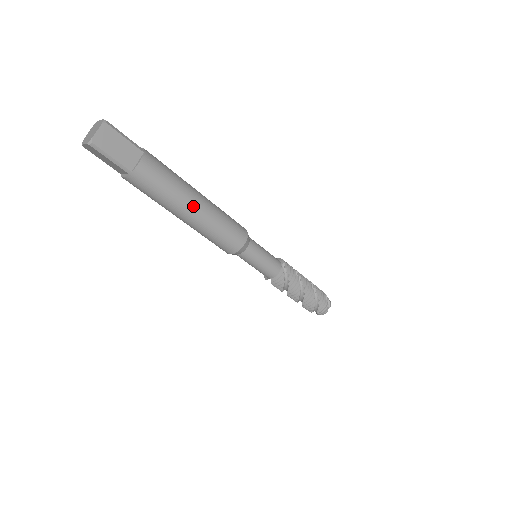
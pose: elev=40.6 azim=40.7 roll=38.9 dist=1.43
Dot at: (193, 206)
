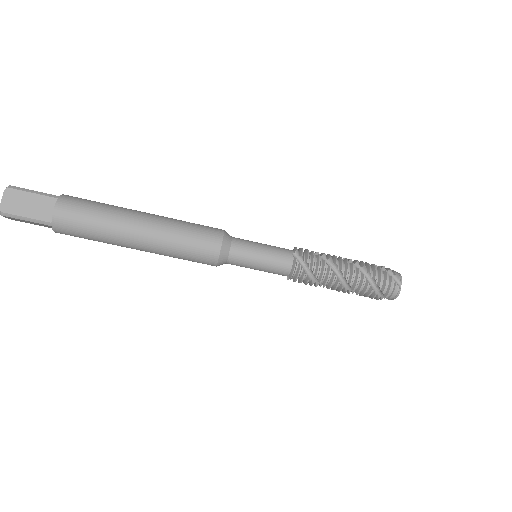
Dot at: (134, 230)
